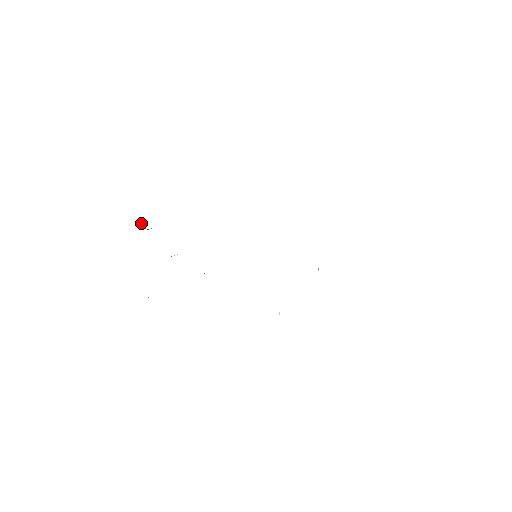
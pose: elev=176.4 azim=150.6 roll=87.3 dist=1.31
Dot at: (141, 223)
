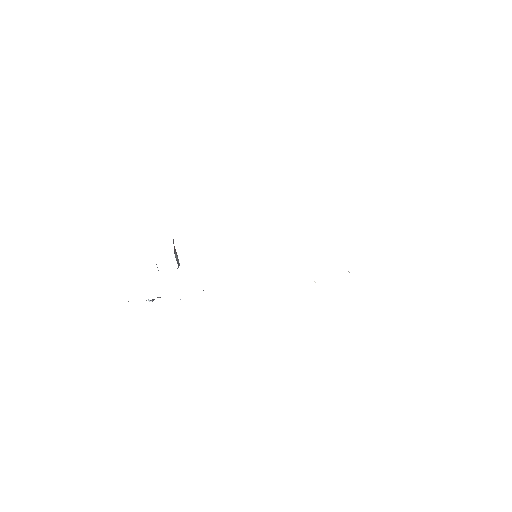
Dot at: occluded
